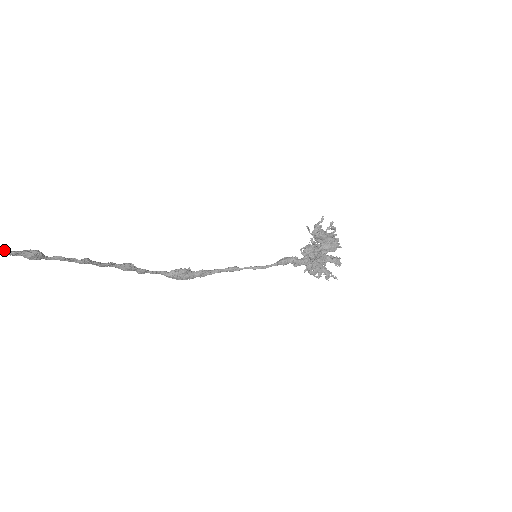
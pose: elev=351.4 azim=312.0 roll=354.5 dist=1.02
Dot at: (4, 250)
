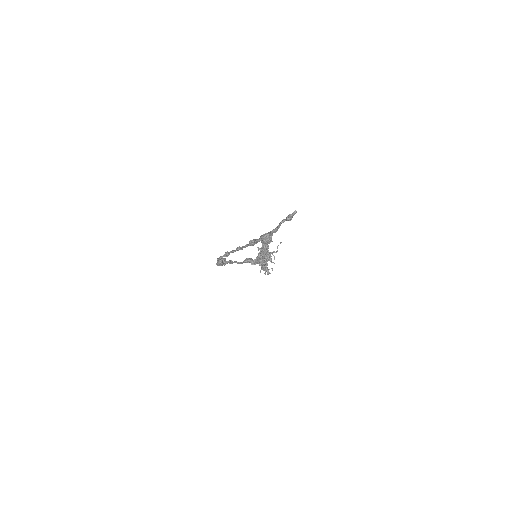
Dot at: occluded
